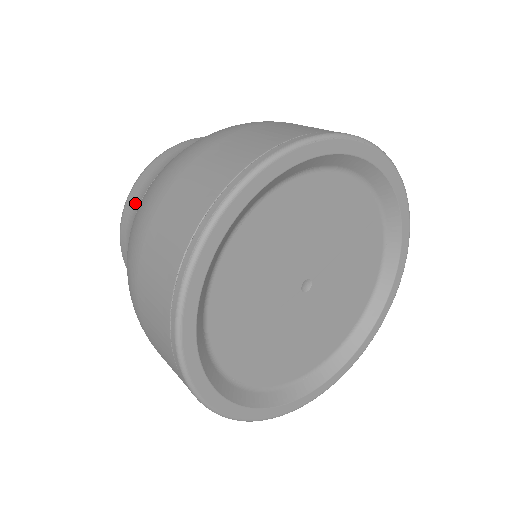
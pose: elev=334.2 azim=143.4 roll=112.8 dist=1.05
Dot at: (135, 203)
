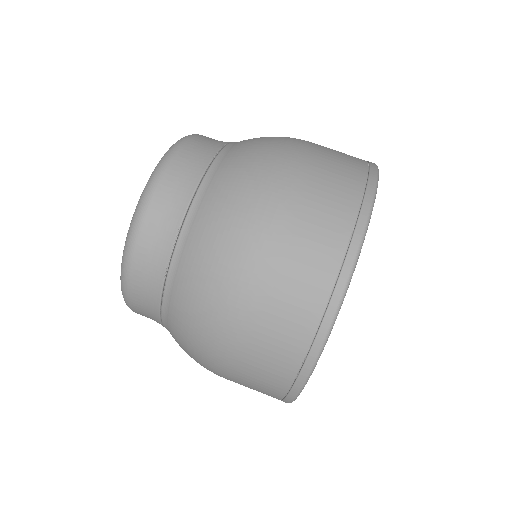
Dot at: occluded
